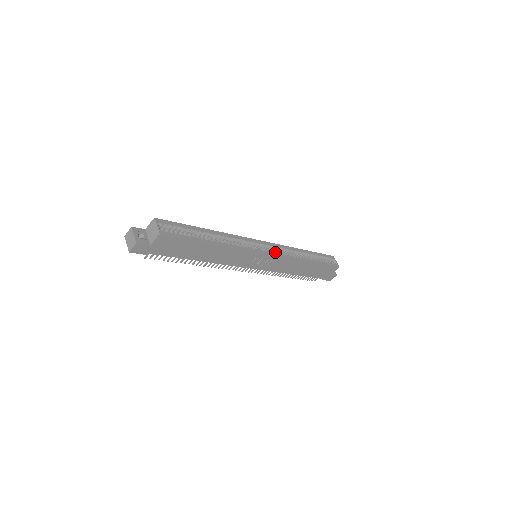
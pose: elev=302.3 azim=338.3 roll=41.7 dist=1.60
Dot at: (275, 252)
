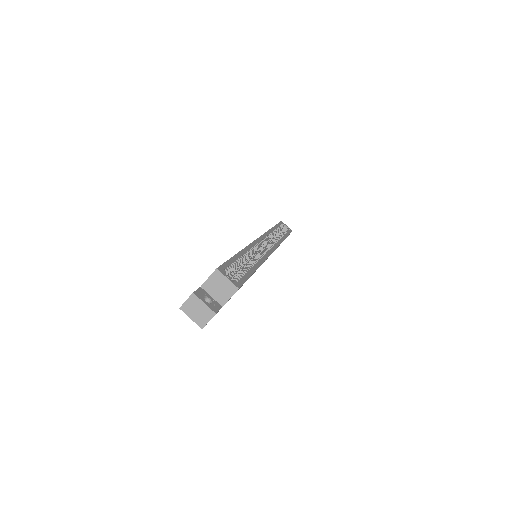
Dot at: (272, 244)
